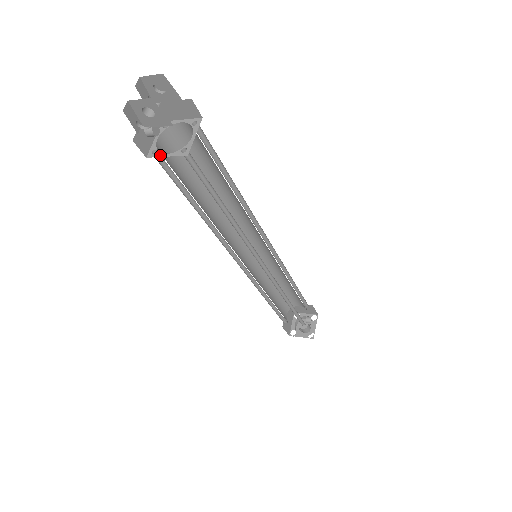
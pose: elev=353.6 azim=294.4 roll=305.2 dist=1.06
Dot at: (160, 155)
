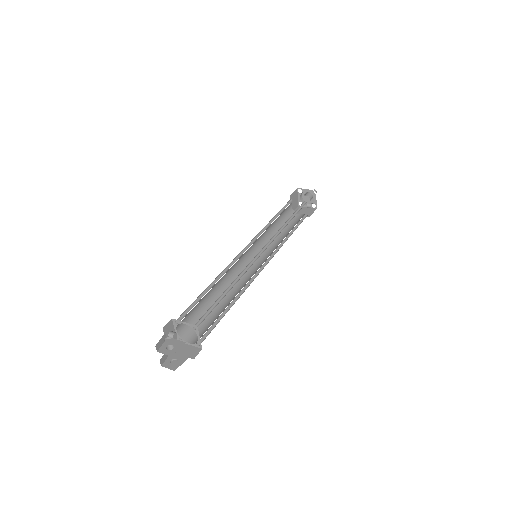
Dot at: (185, 343)
